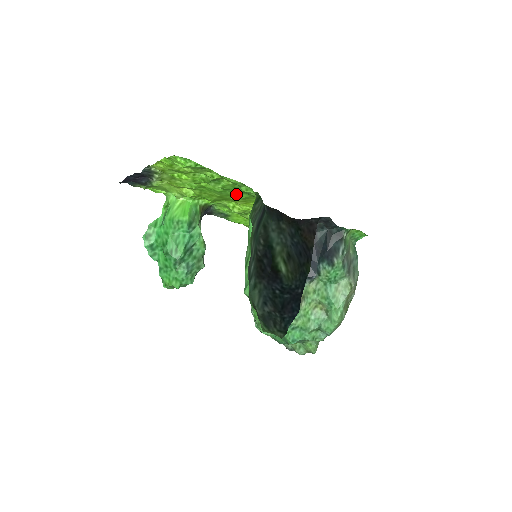
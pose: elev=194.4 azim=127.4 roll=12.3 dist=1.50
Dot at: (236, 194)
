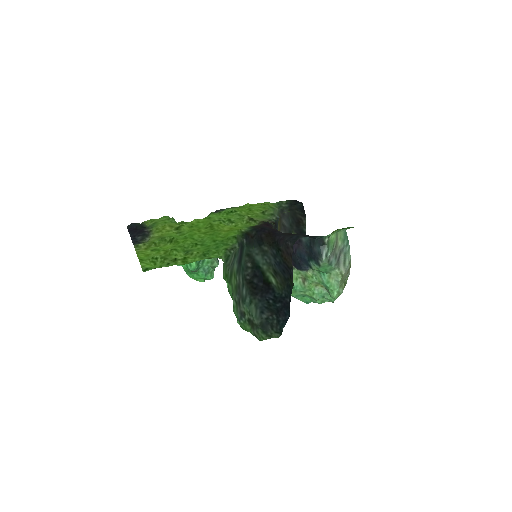
Dot at: (215, 238)
